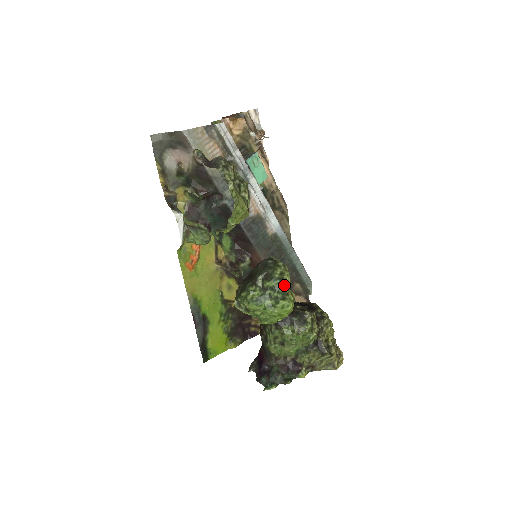
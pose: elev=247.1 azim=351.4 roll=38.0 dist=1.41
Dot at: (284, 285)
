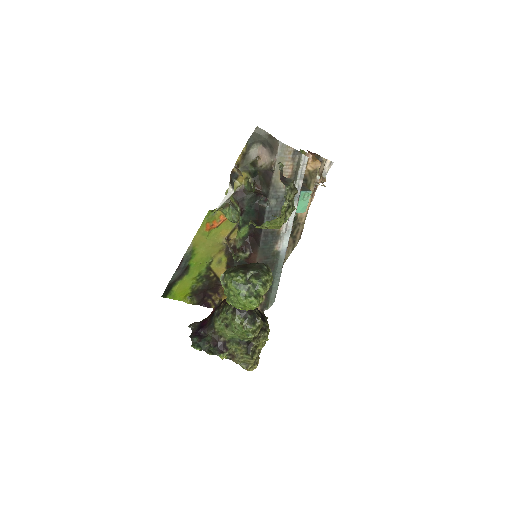
Dot at: (263, 289)
